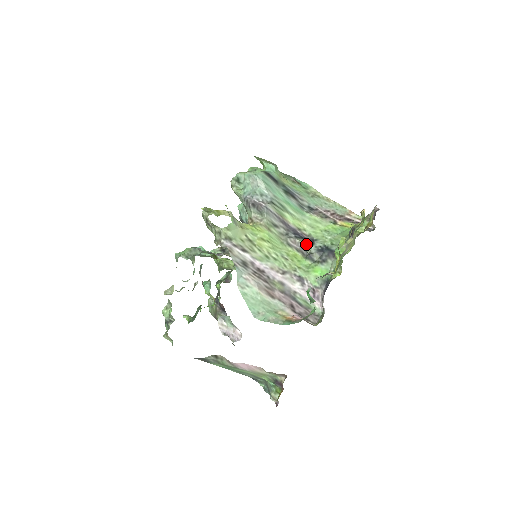
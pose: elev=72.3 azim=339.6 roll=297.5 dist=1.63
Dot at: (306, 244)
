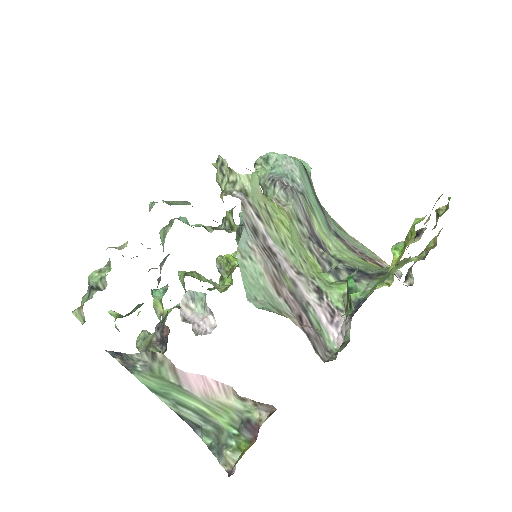
Dot at: (332, 257)
